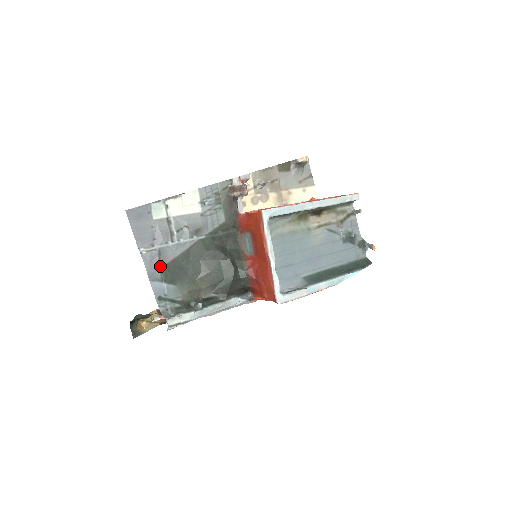
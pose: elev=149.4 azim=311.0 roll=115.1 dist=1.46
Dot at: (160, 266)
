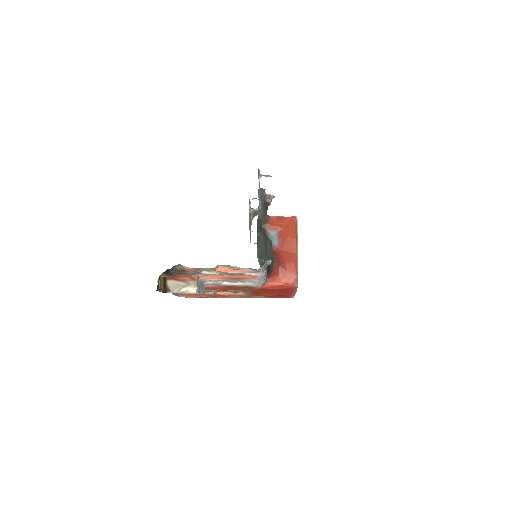
Dot at: occluded
